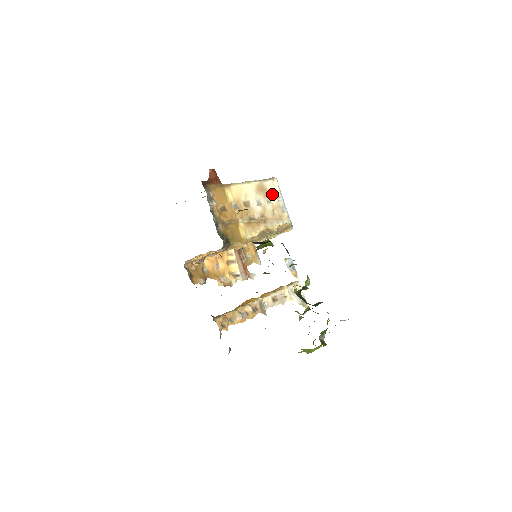
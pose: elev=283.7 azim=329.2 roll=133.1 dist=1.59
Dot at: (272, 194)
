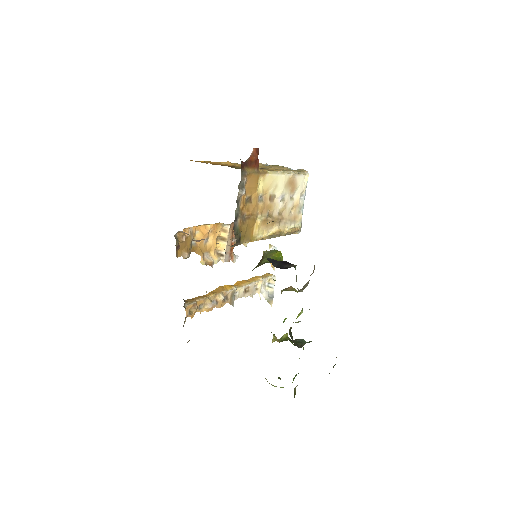
Dot at: (298, 190)
